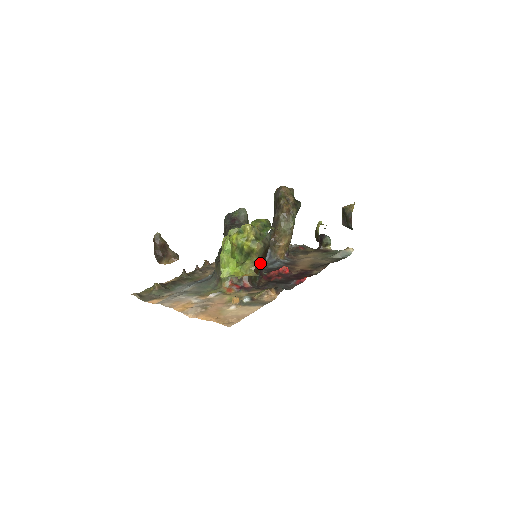
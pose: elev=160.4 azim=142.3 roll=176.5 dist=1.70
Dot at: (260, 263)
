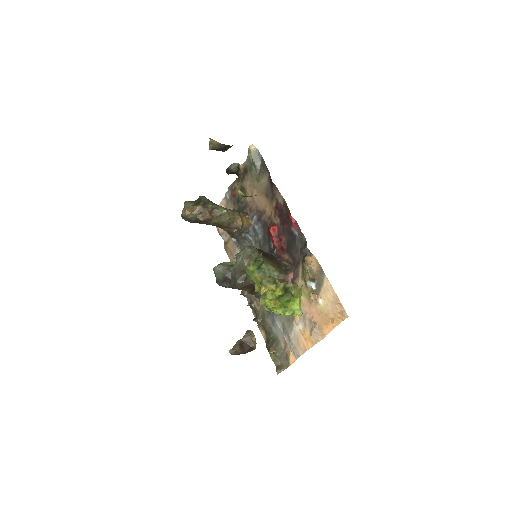
Dot at: (271, 260)
